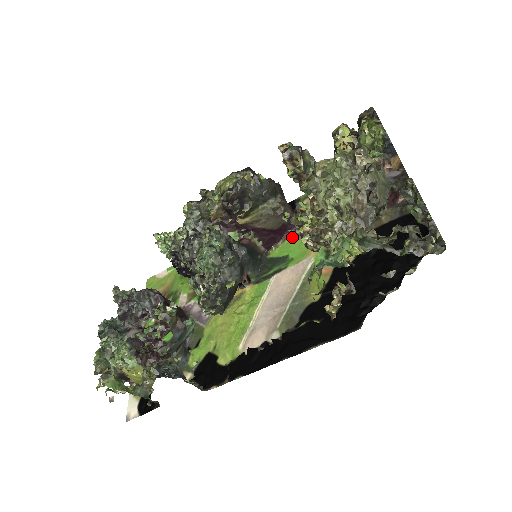
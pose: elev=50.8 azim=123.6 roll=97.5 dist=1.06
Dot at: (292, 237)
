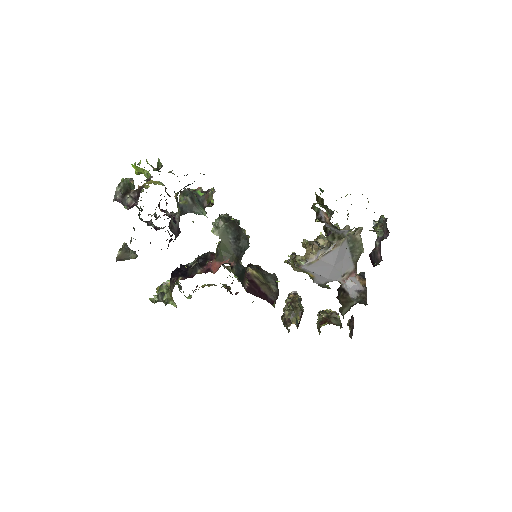
Dot at: (286, 261)
